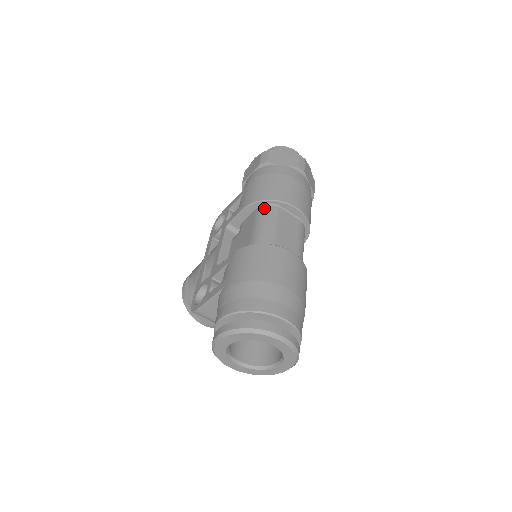
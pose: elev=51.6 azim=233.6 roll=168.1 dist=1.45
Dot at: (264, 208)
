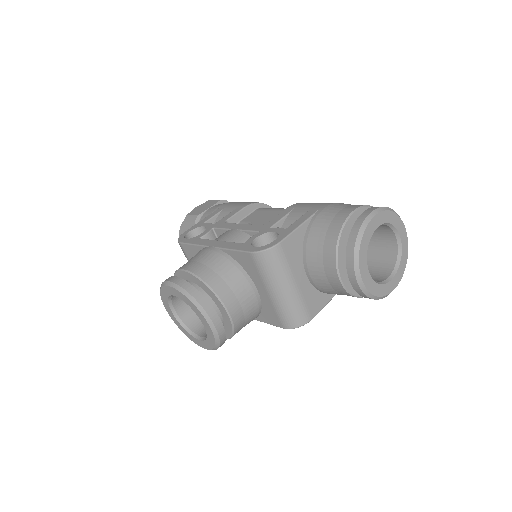
Dot at: occluded
